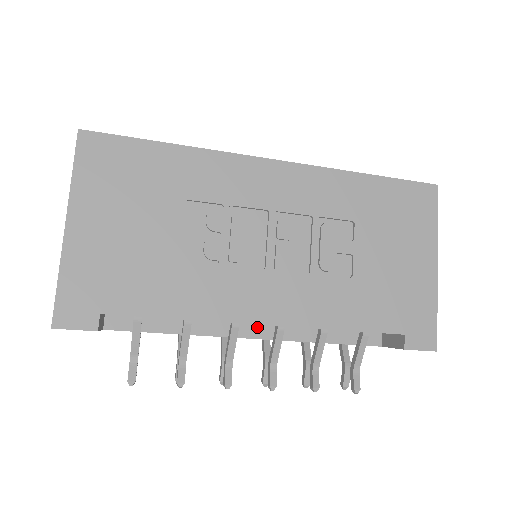
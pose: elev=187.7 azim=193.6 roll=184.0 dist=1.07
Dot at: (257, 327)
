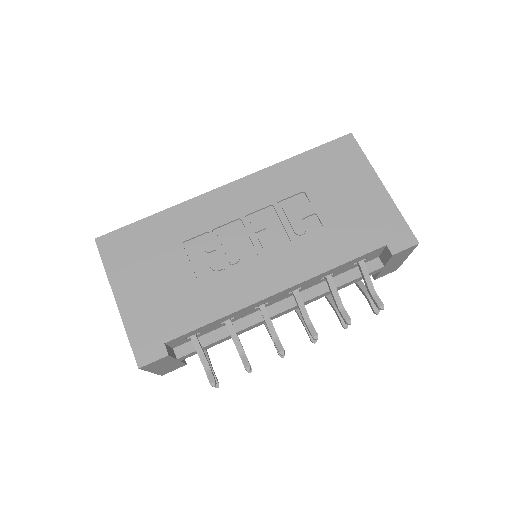
Dot at: (282, 302)
